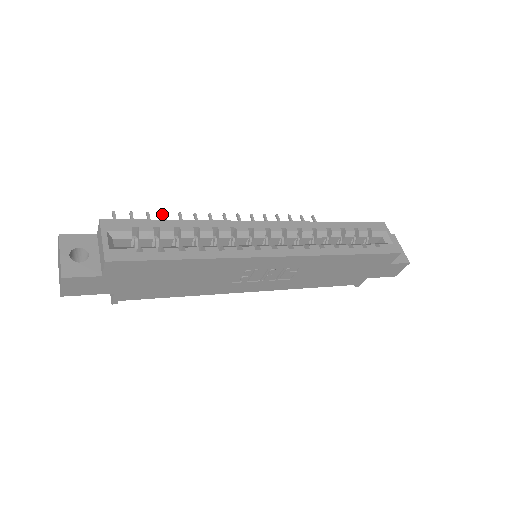
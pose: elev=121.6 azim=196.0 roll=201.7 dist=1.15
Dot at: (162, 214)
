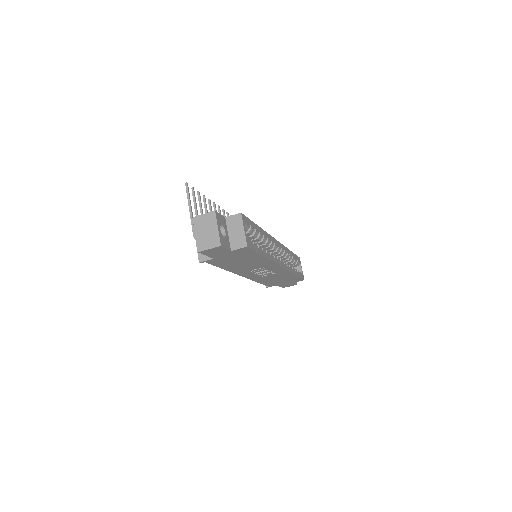
Dot at: (203, 196)
